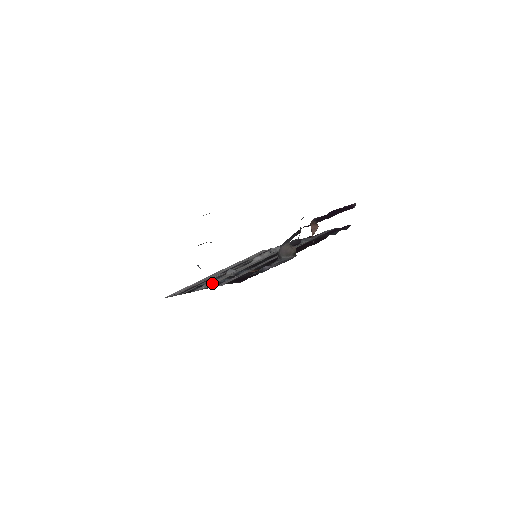
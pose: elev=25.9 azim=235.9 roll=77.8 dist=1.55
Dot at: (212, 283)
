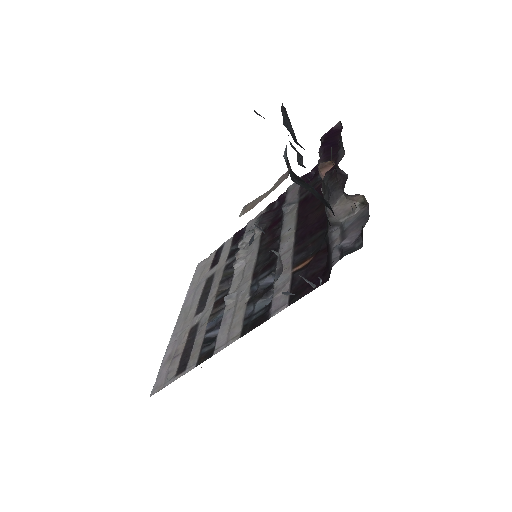
Dot at: (234, 324)
